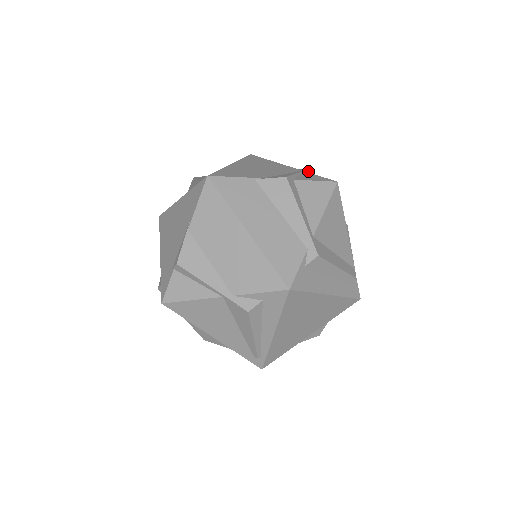
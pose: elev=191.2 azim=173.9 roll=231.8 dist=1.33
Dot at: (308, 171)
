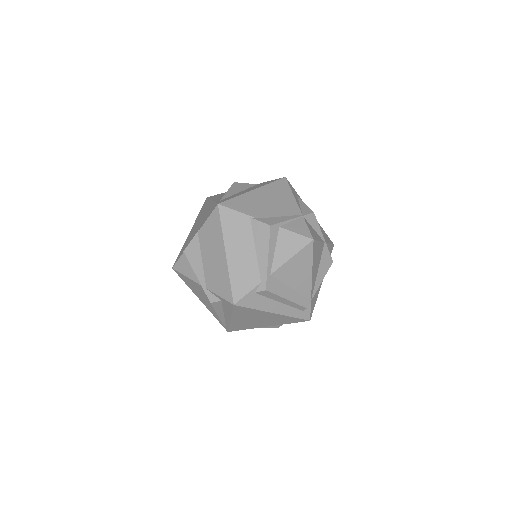
Dot at: (309, 215)
